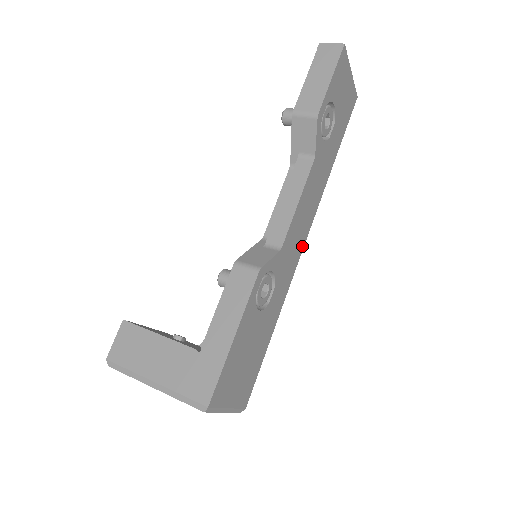
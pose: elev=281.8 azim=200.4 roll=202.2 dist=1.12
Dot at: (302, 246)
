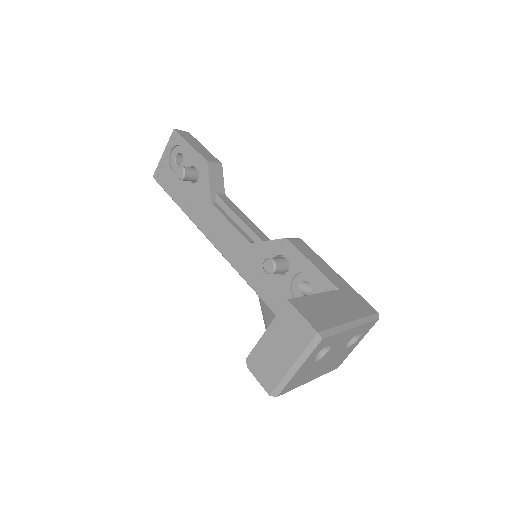
Dot at: occluded
